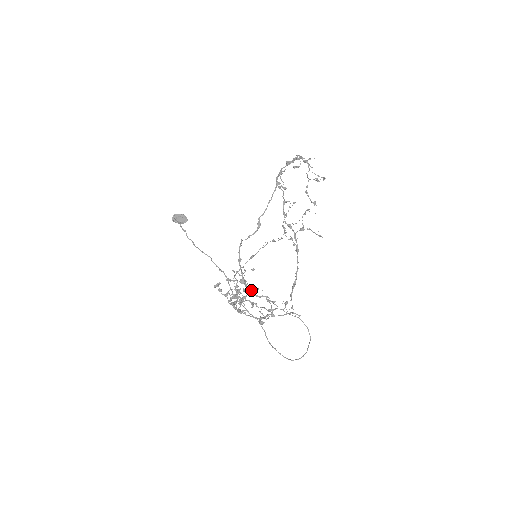
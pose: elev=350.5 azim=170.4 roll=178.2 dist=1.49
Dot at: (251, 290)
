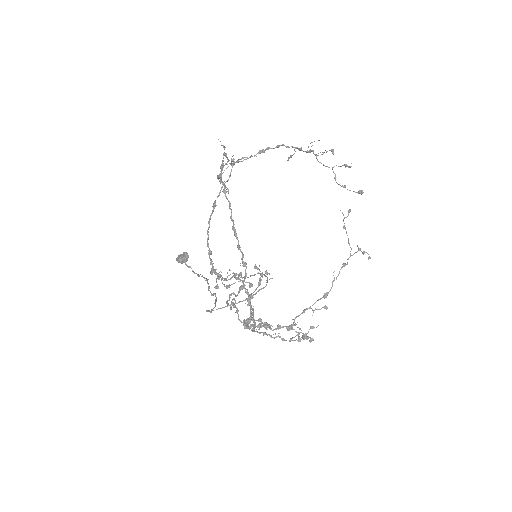
Dot at: (220, 277)
